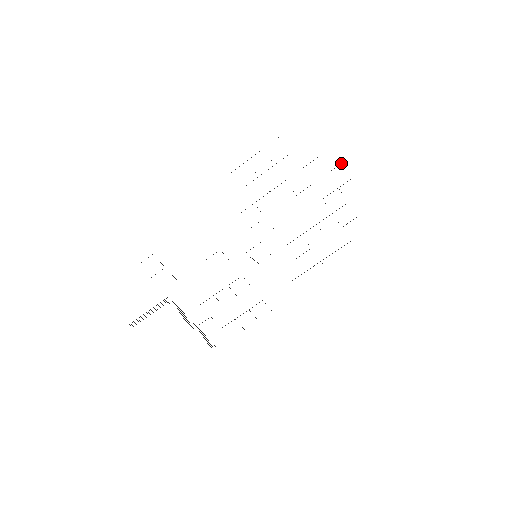
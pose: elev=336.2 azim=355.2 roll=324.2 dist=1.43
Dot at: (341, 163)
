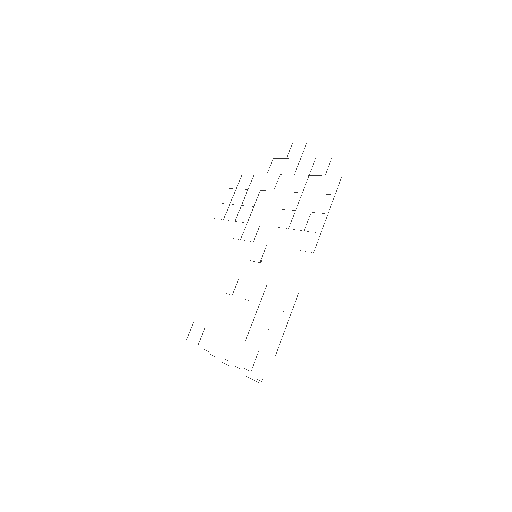
Dot at: occluded
